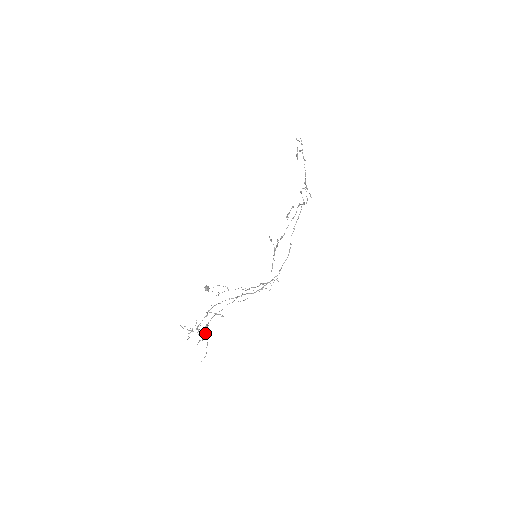
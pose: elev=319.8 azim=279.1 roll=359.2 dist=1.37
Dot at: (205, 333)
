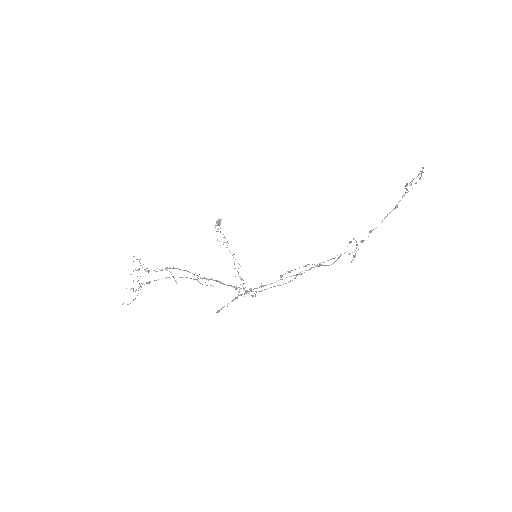
Dot at: occluded
